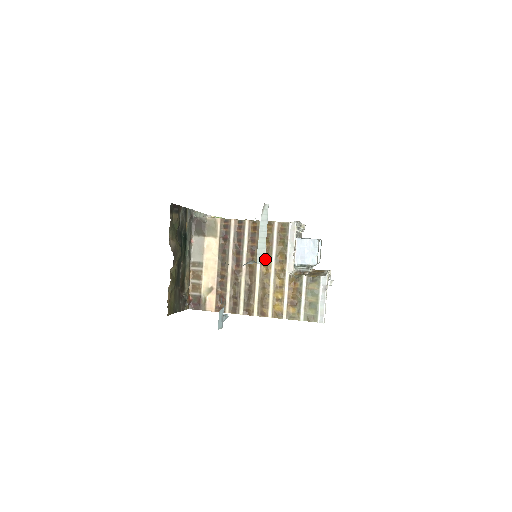
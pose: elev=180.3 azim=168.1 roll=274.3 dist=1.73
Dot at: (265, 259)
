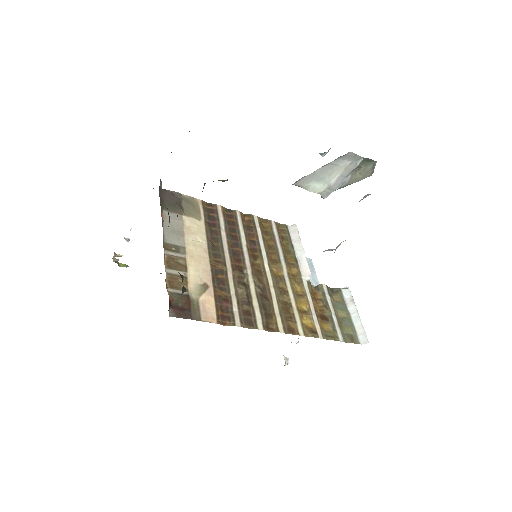
Dot at: (272, 259)
